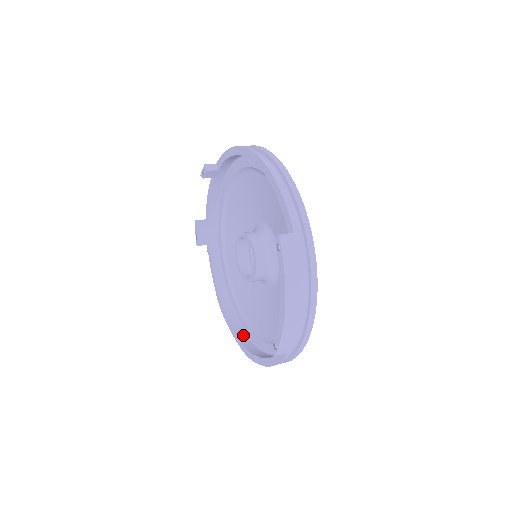
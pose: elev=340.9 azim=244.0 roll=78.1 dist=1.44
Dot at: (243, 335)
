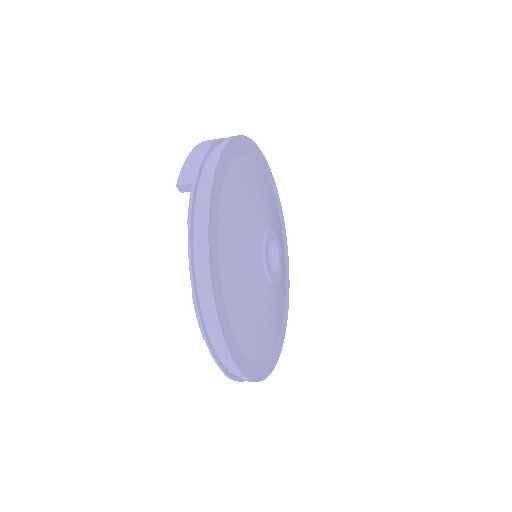
Dot at: occluded
